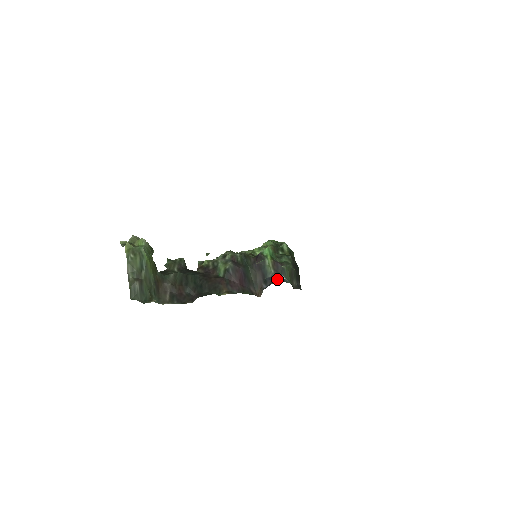
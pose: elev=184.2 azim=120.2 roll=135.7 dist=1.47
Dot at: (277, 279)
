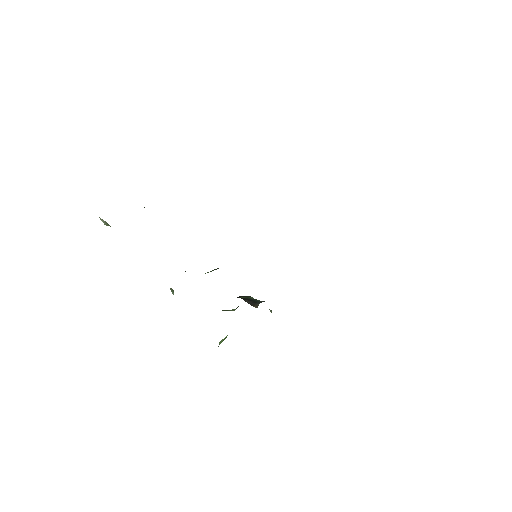
Dot at: occluded
